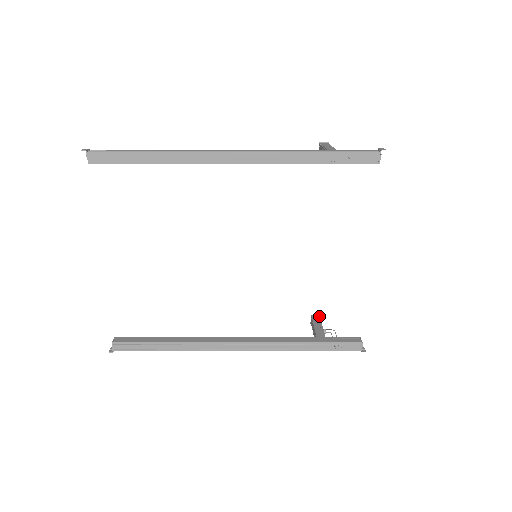
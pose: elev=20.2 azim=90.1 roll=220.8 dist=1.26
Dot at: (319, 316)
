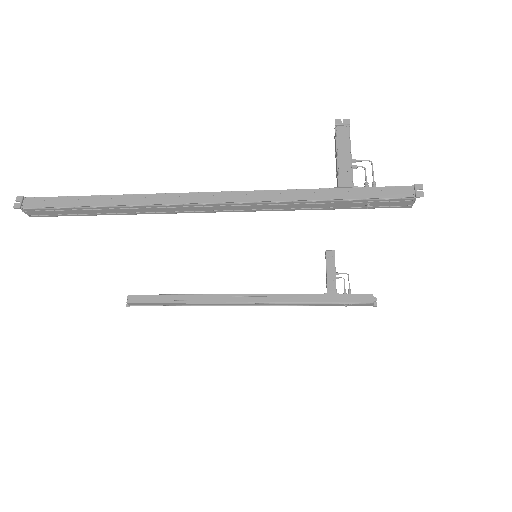
Dot at: (334, 253)
